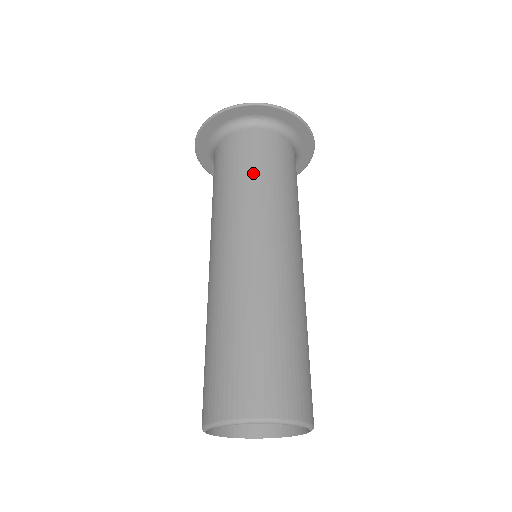
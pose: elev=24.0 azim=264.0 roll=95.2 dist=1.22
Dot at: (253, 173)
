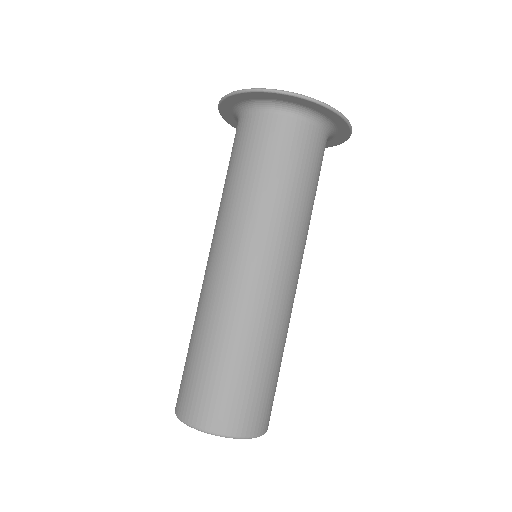
Dot at: (272, 179)
